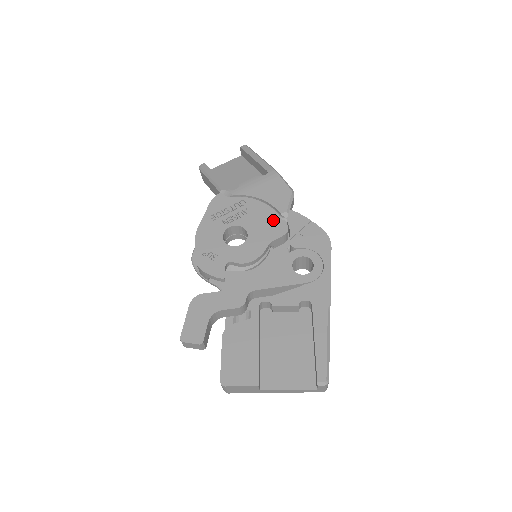
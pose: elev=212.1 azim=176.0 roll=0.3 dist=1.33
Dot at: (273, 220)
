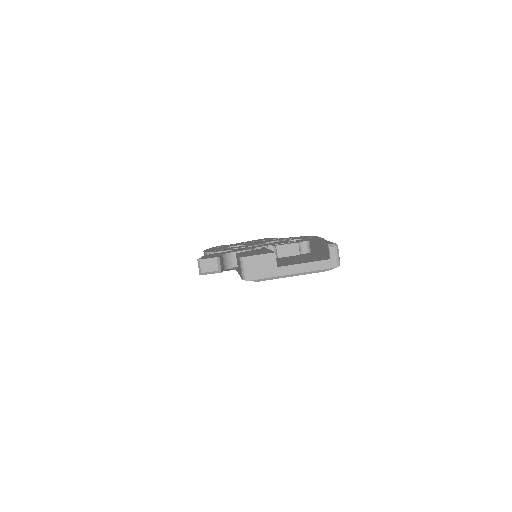
Dot at: occluded
